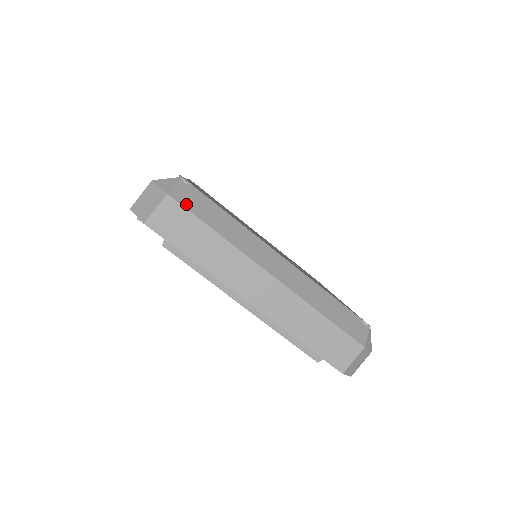
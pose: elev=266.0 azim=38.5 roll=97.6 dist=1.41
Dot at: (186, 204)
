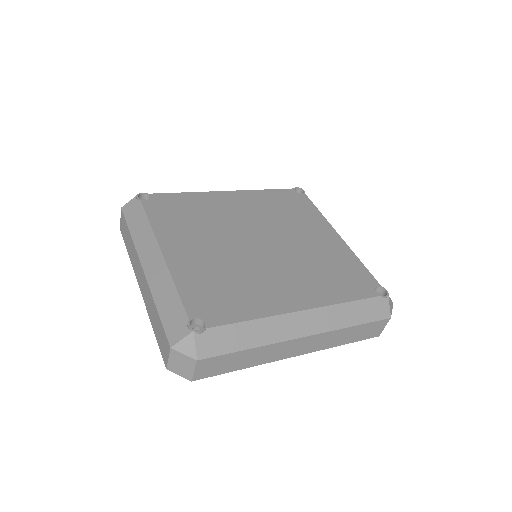
Dot at: (215, 352)
